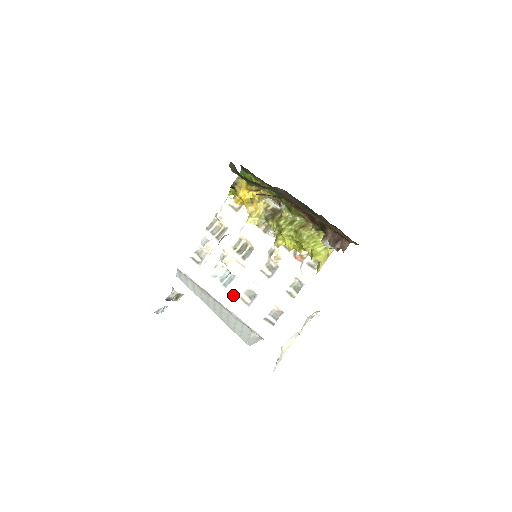
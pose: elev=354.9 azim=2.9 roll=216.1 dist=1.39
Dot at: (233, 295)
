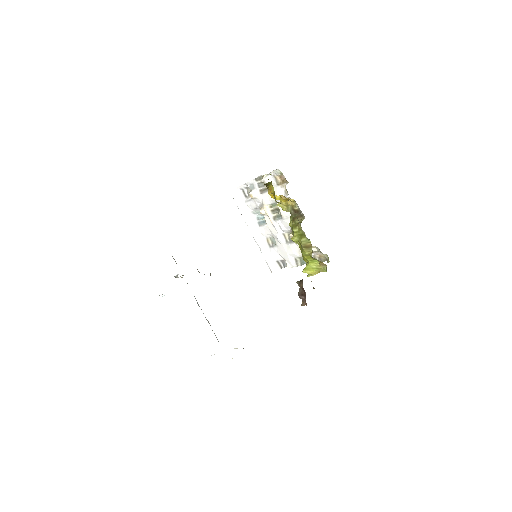
Dot at: (262, 234)
